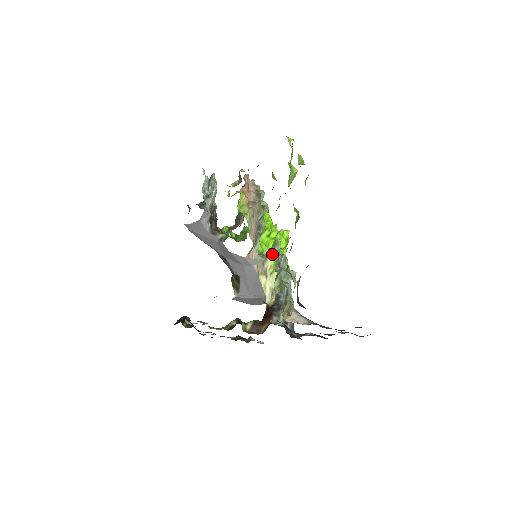
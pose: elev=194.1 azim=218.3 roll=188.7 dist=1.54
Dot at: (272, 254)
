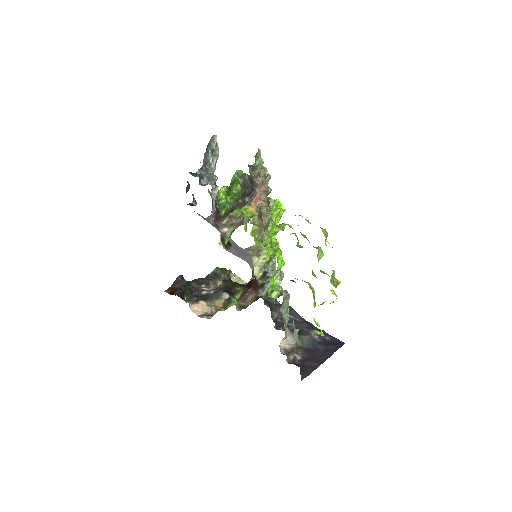
Dot at: (275, 277)
